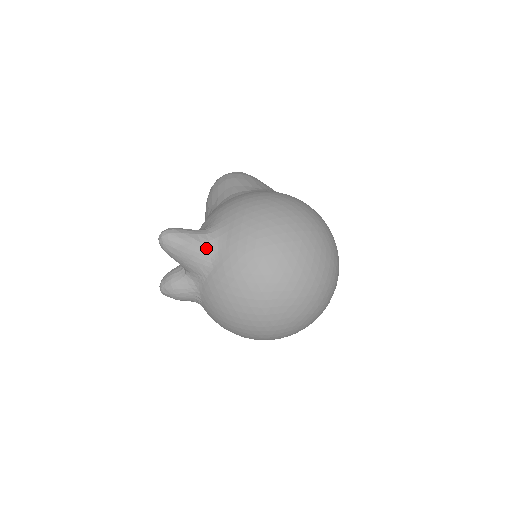
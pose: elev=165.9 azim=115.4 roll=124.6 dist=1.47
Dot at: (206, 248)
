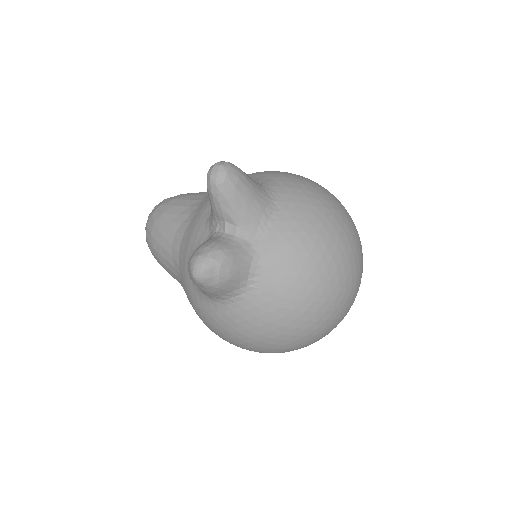
Dot at: (264, 190)
